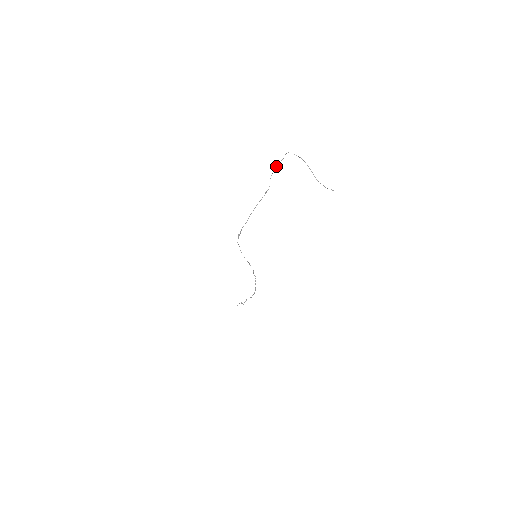
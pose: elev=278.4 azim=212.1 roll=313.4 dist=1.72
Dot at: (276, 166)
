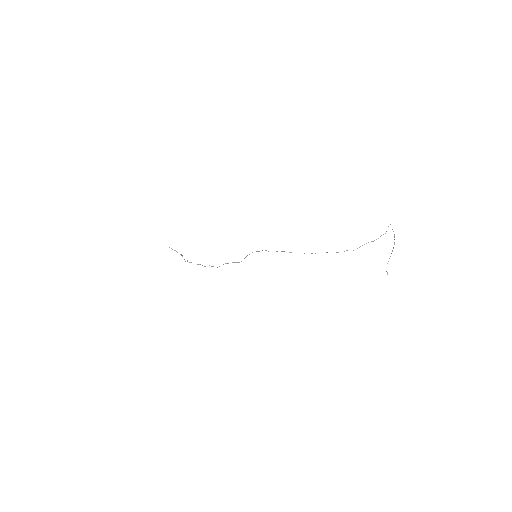
Dot at: (378, 238)
